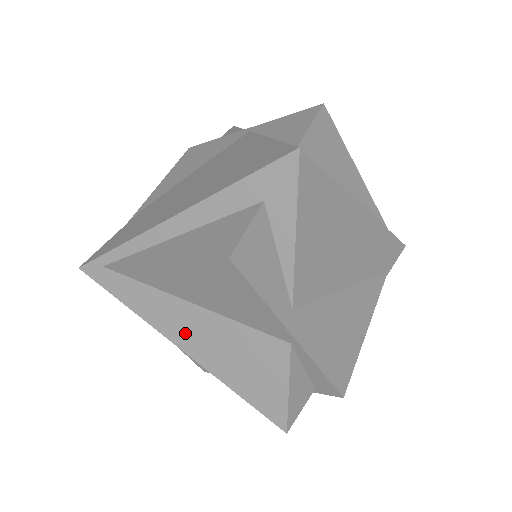
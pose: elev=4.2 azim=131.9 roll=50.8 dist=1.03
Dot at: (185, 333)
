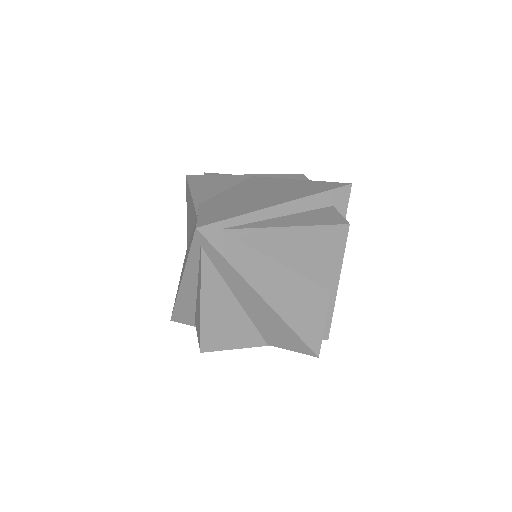
Dot at: (270, 286)
